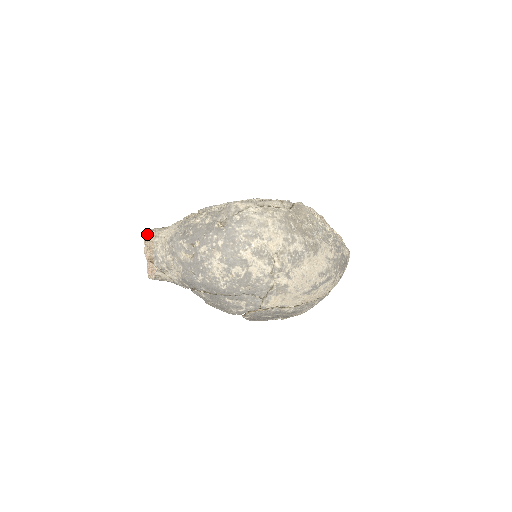
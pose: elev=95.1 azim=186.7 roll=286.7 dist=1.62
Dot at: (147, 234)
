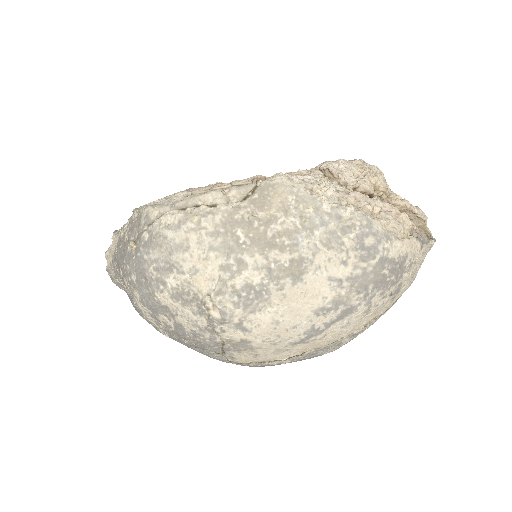
Dot at: occluded
